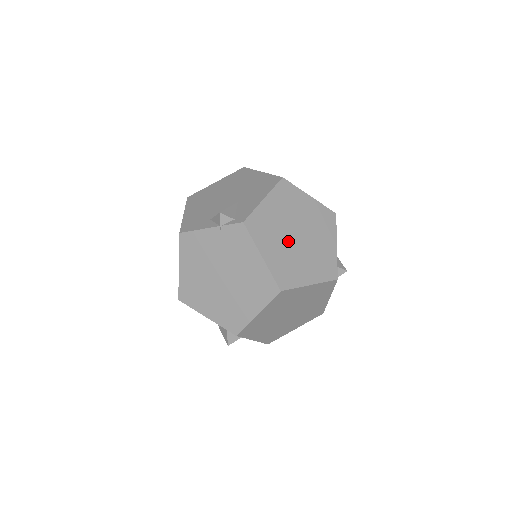
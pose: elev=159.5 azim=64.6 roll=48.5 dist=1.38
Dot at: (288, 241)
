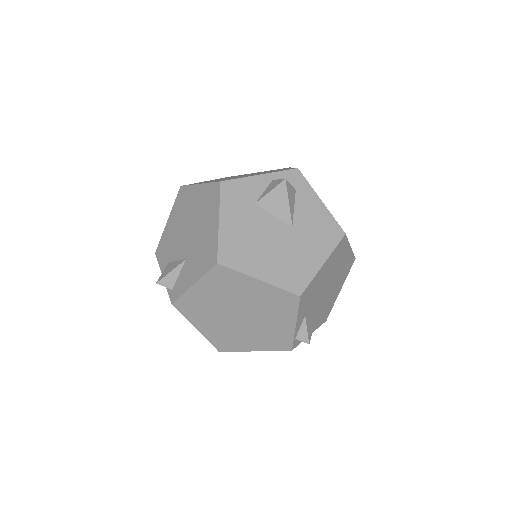
Dot at: (227, 319)
